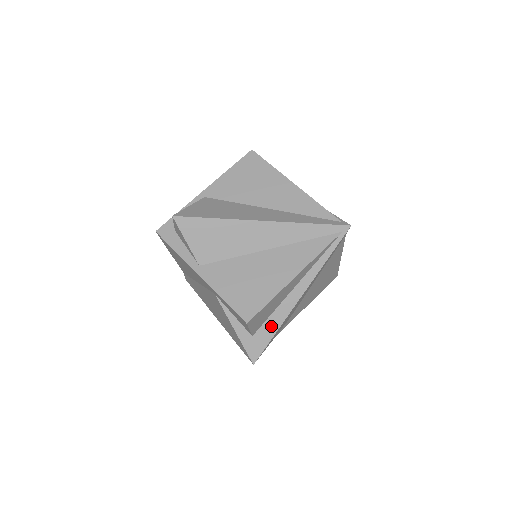
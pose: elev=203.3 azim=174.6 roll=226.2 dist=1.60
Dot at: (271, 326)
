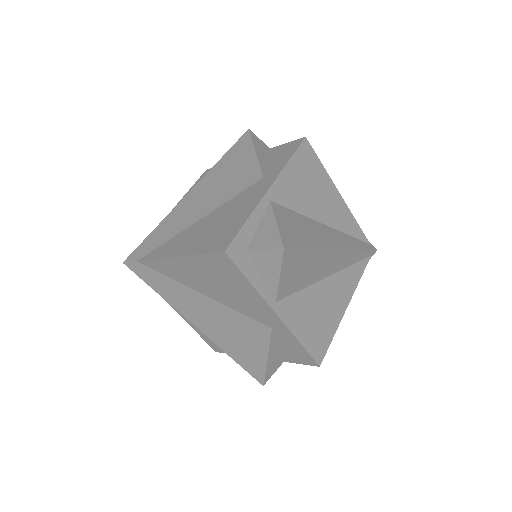
Dot at: occluded
